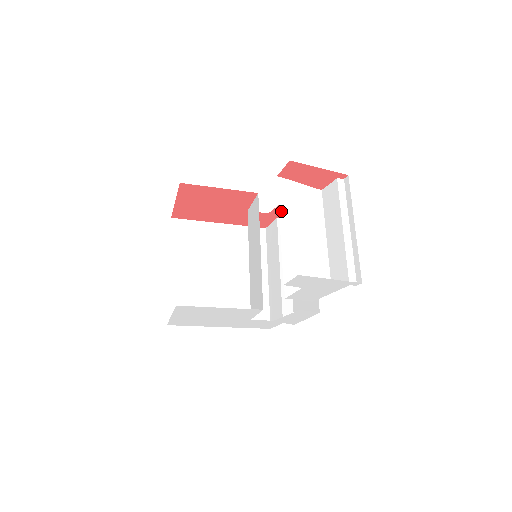
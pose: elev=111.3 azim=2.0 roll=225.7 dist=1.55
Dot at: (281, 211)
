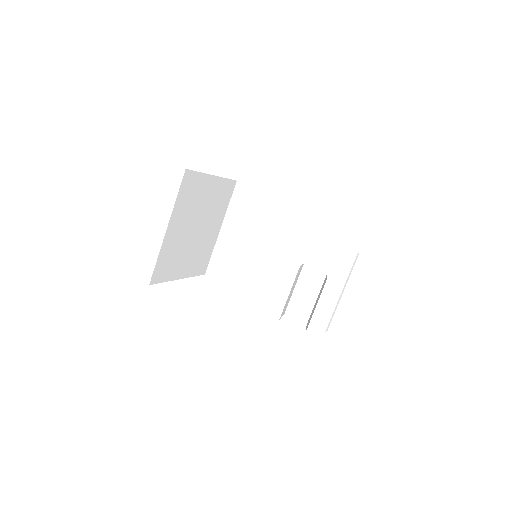
Dot at: occluded
